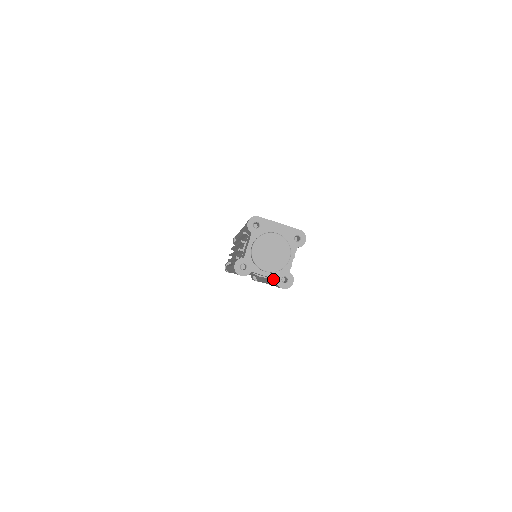
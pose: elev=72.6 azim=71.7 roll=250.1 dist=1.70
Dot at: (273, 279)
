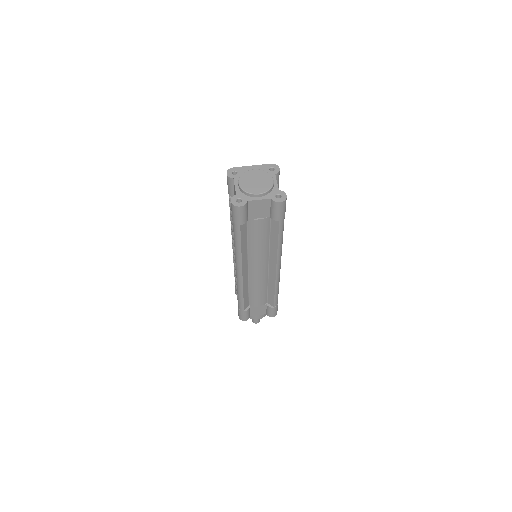
Dot at: (270, 208)
